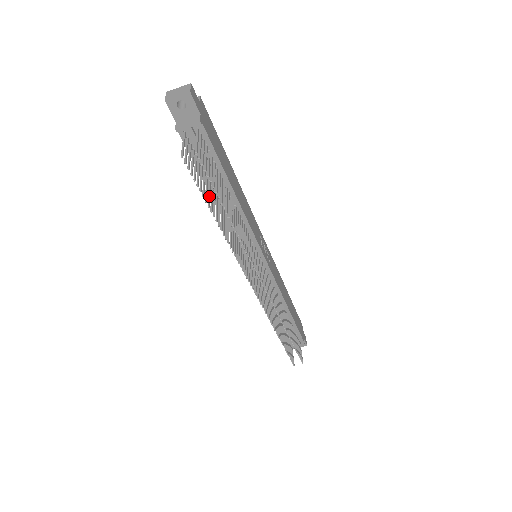
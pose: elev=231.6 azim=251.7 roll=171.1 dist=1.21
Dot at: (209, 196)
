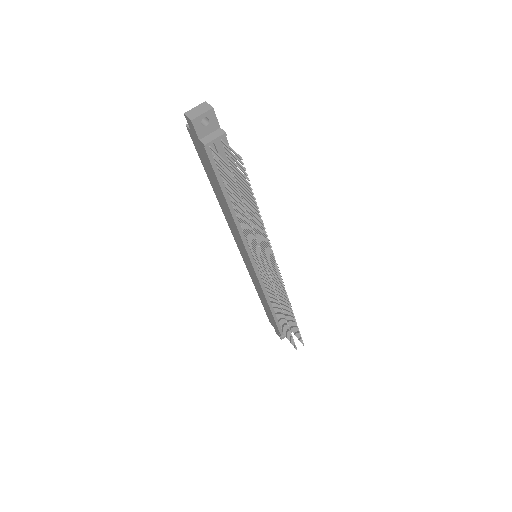
Dot at: (239, 202)
